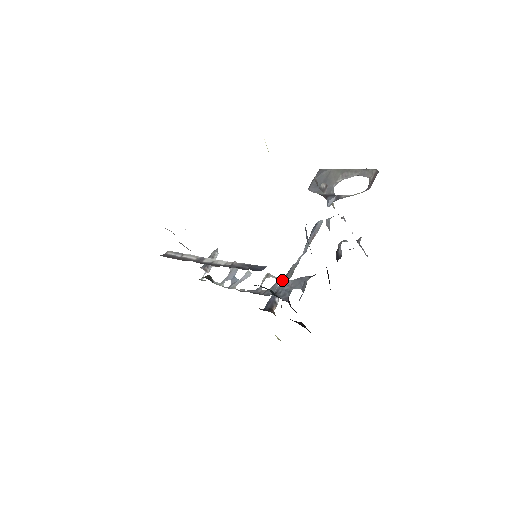
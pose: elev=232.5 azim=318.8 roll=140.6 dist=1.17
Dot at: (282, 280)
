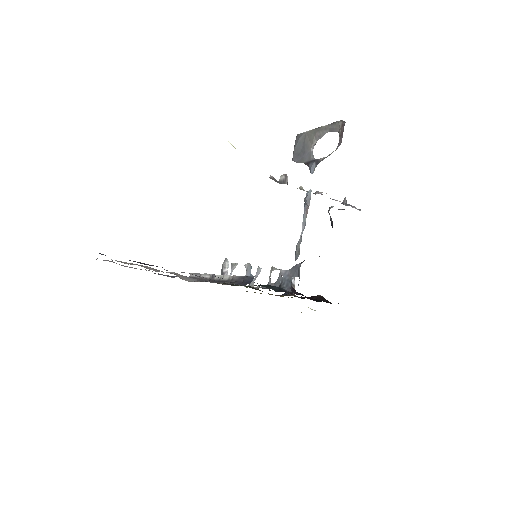
Dot at: (283, 271)
